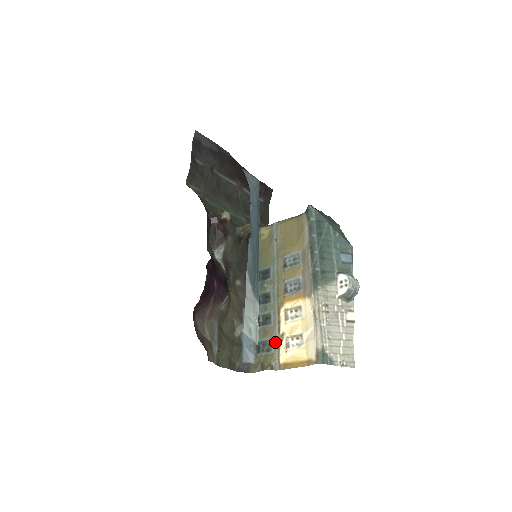
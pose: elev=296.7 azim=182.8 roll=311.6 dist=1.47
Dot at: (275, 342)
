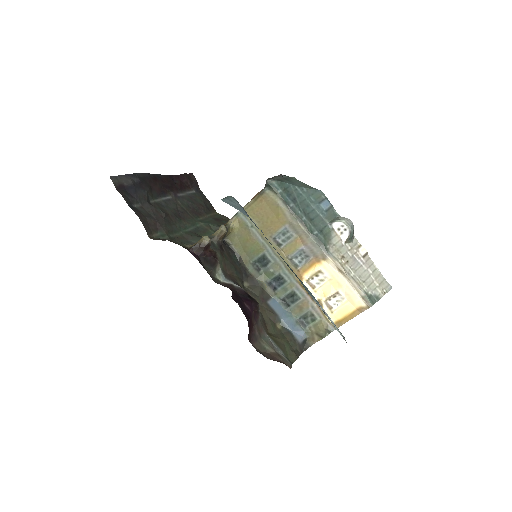
Dot at: (316, 311)
